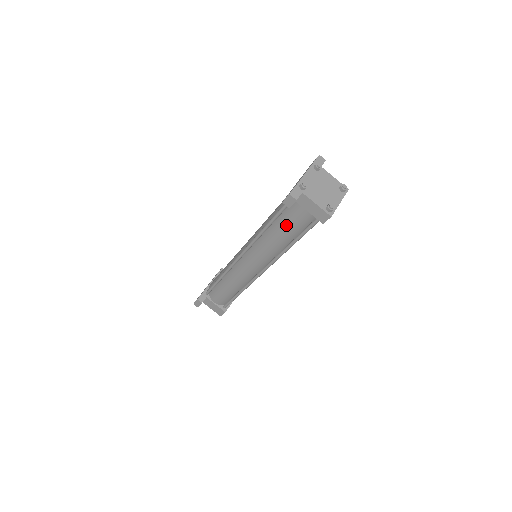
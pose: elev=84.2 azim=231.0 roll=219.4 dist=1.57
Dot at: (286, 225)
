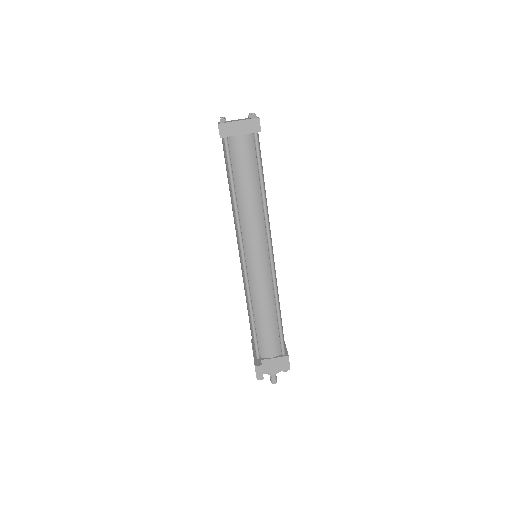
Dot at: (243, 171)
